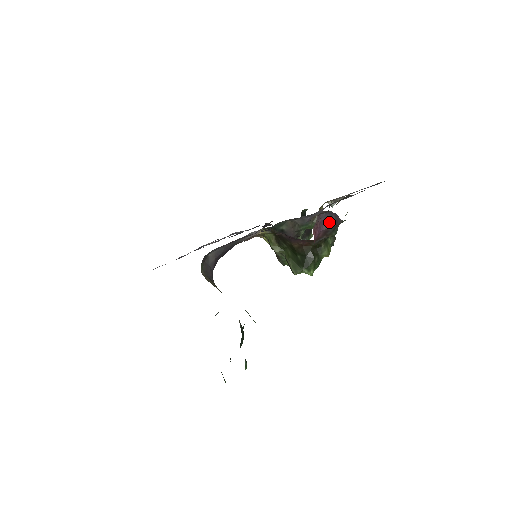
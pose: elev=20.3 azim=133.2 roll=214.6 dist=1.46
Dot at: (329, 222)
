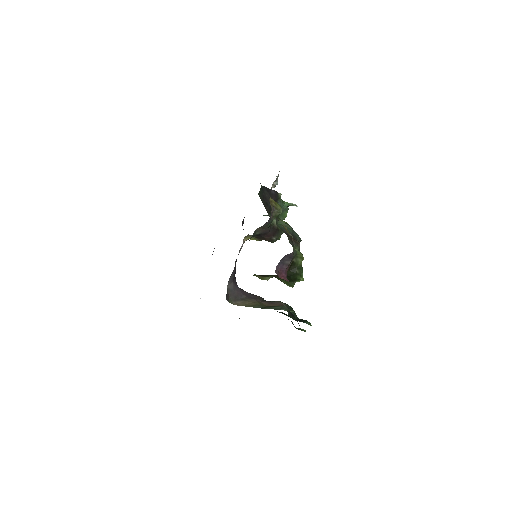
Dot at: (285, 263)
